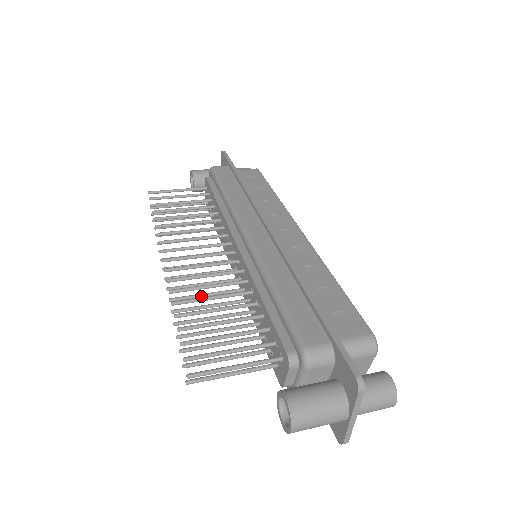
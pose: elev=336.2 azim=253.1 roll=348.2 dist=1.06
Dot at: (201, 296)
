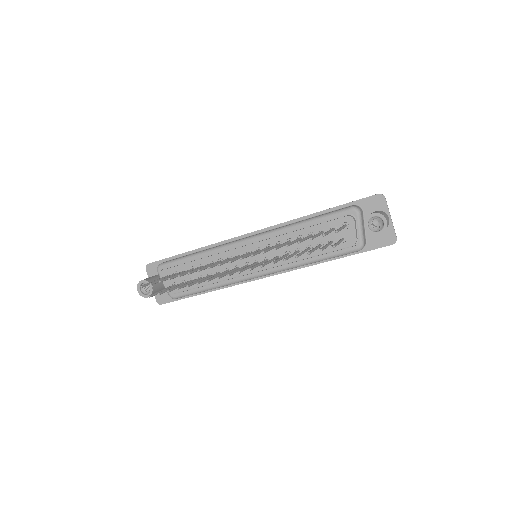
Dot at: (269, 262)
